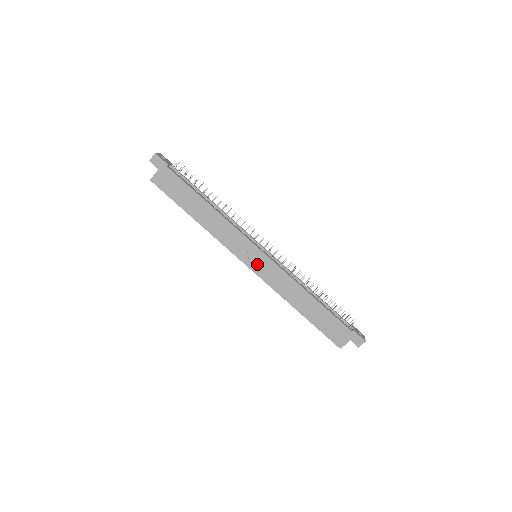
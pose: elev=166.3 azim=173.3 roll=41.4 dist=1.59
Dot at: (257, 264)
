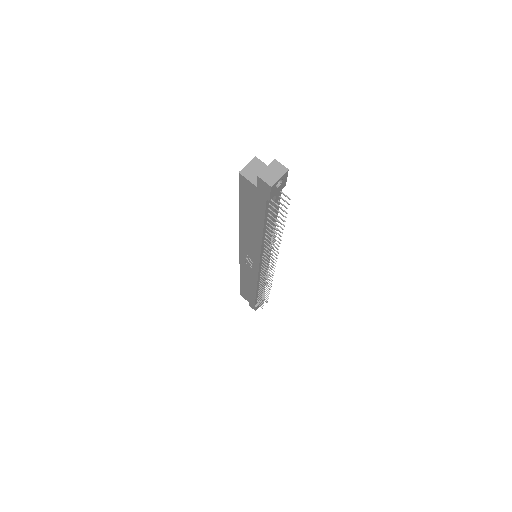
Dot at: (247, 262)
